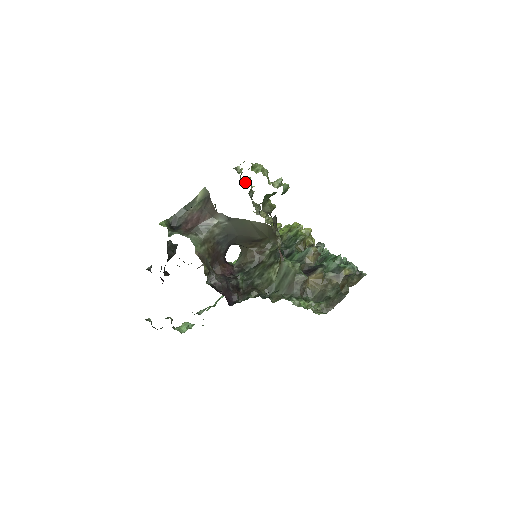
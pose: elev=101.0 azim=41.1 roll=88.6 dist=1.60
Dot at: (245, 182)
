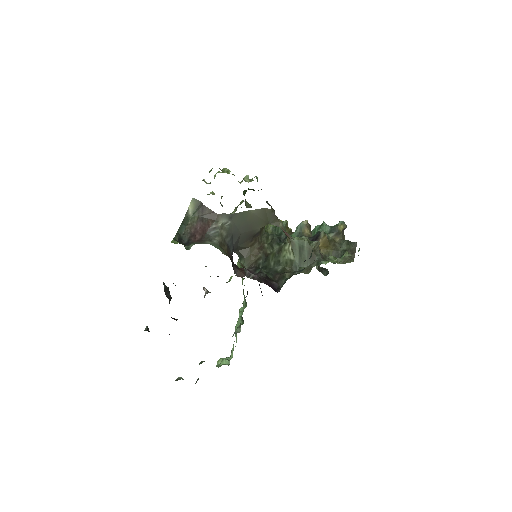
Dot at: (213, 194)
